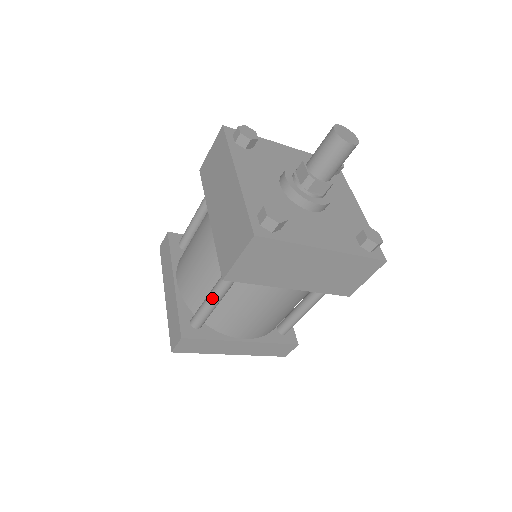
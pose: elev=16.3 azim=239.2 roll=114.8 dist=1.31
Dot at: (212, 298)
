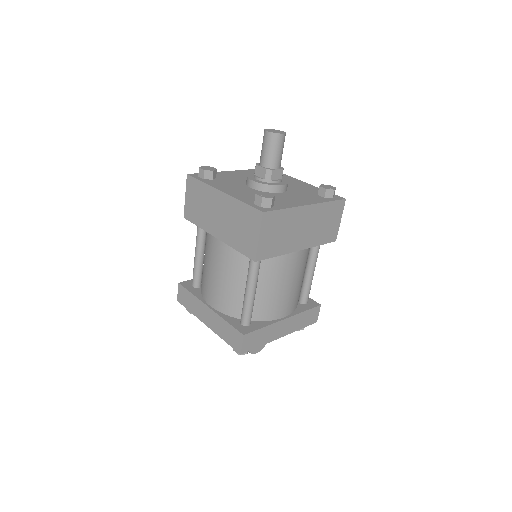
Dot at: (250, 290)
